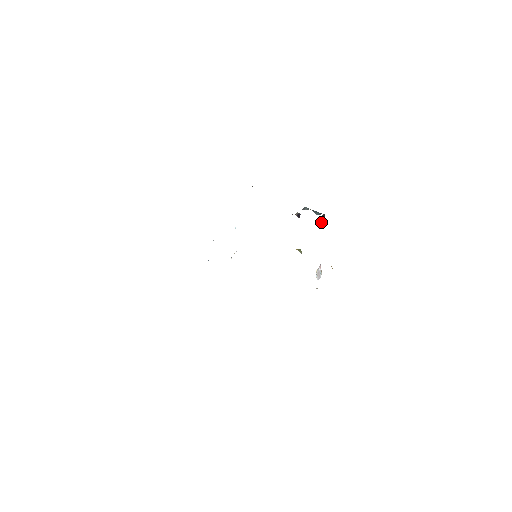
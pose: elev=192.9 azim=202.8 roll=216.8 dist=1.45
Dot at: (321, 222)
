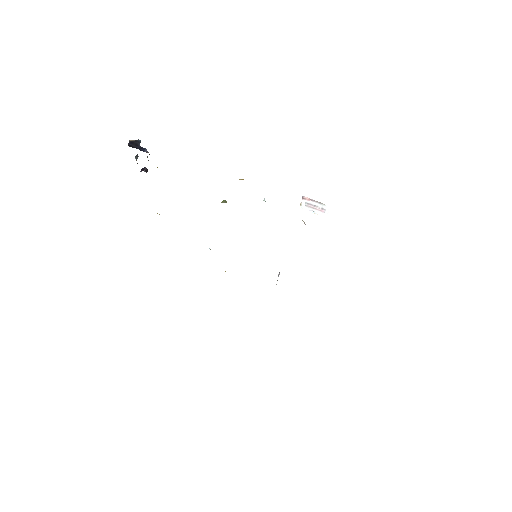
Dot at: occluded
